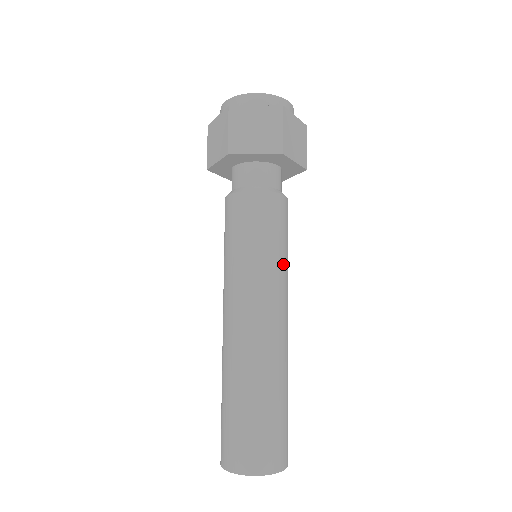
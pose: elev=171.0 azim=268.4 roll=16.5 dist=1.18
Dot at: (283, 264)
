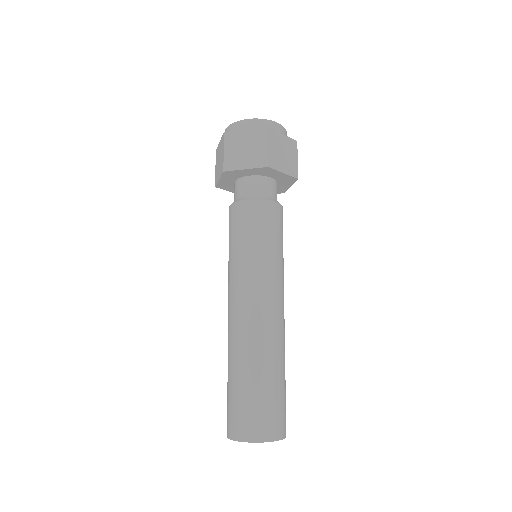
Dot at: (275, 261)
